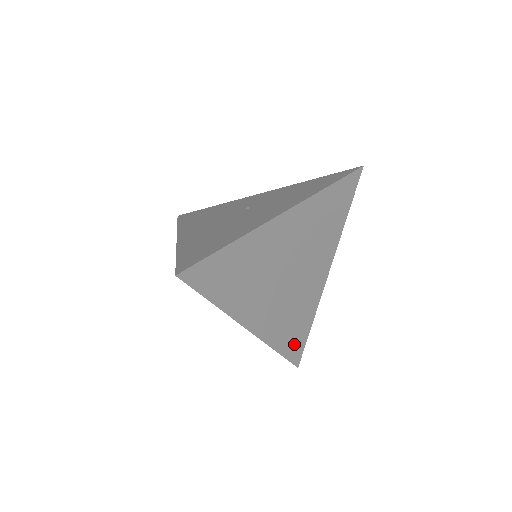
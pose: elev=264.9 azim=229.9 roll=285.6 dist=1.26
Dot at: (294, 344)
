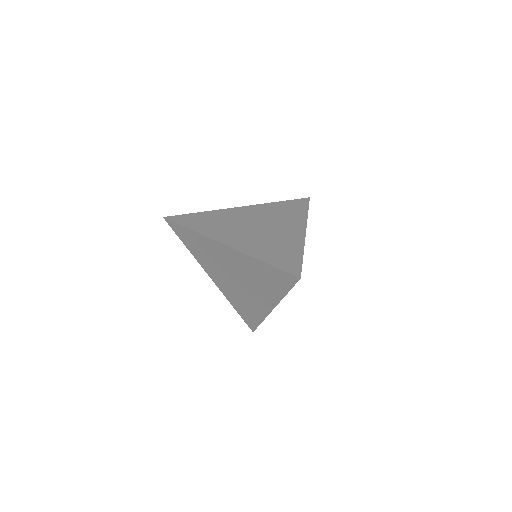
Dot at: (284, 262)
